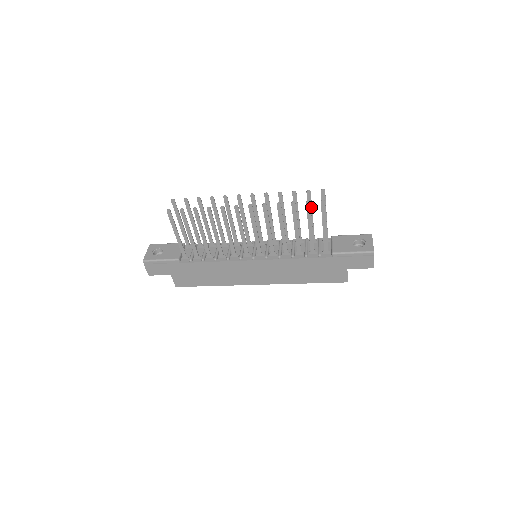
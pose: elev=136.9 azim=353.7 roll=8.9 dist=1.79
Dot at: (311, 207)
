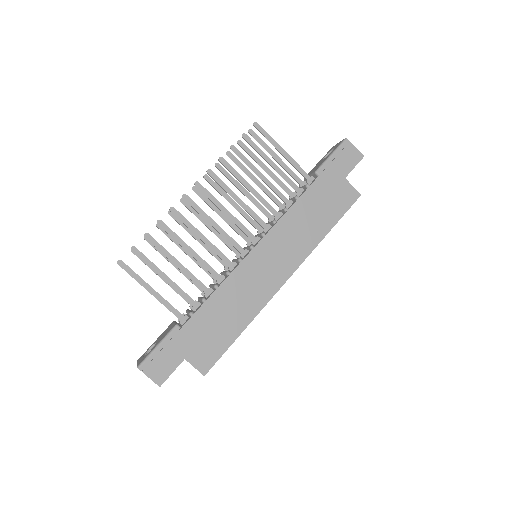
Dot at: (256, 157)
